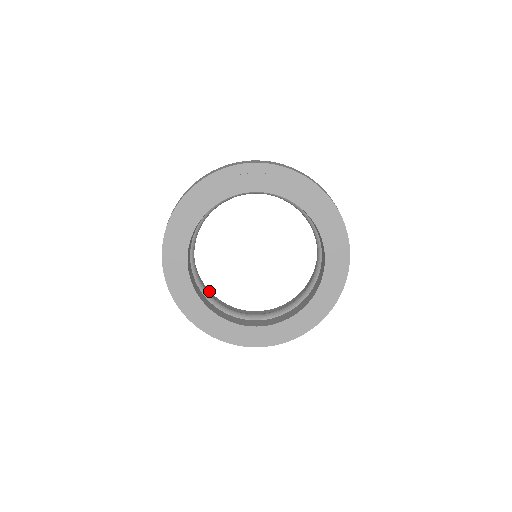
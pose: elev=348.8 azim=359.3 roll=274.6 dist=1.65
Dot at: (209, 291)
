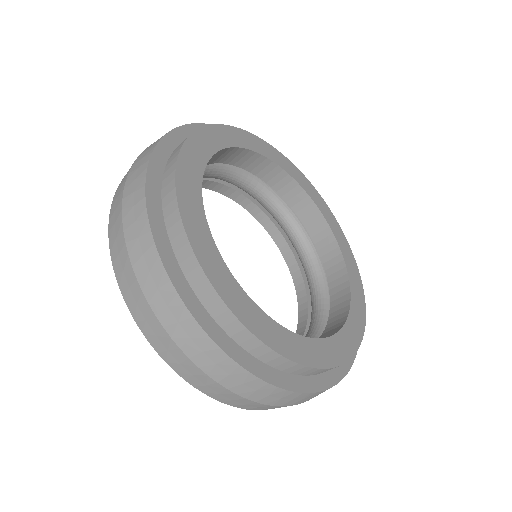
Dot at: occluded
